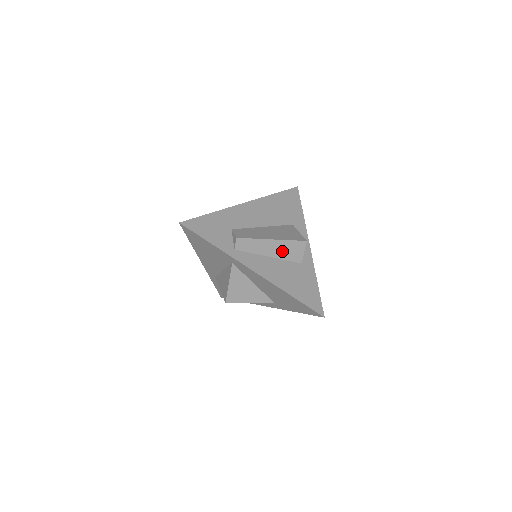
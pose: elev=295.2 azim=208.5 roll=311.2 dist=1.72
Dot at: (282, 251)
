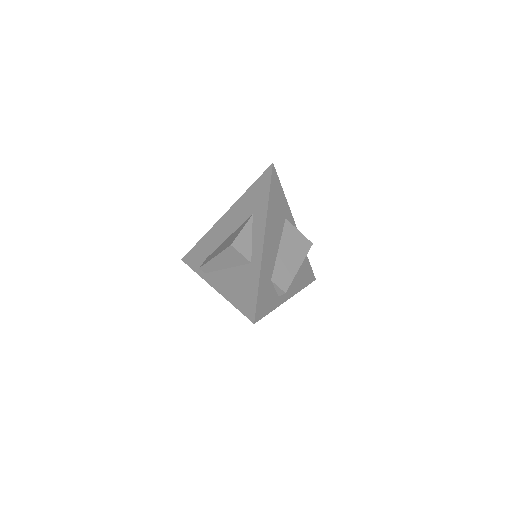
Dot at: occluded
